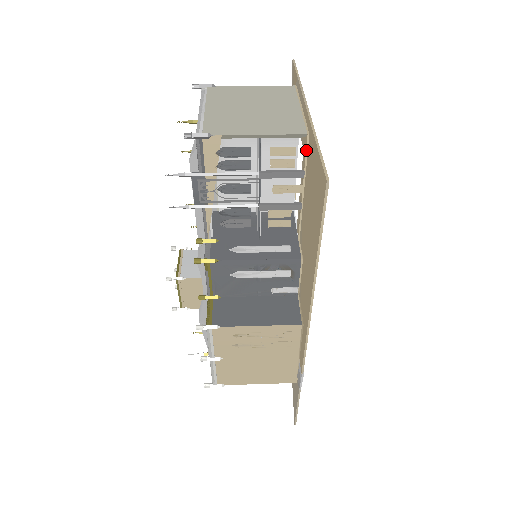
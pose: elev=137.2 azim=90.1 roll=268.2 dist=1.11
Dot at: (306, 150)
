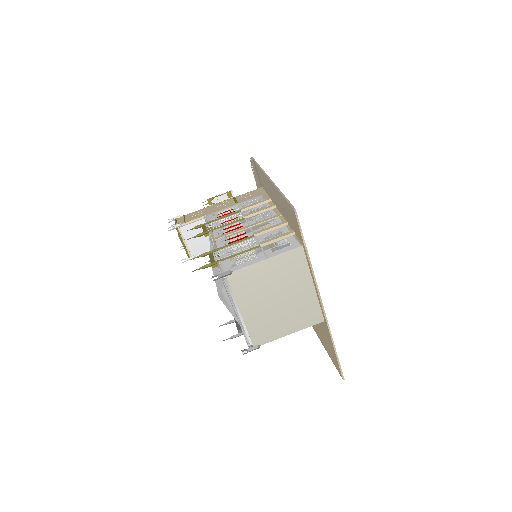
Dot at: occluded
